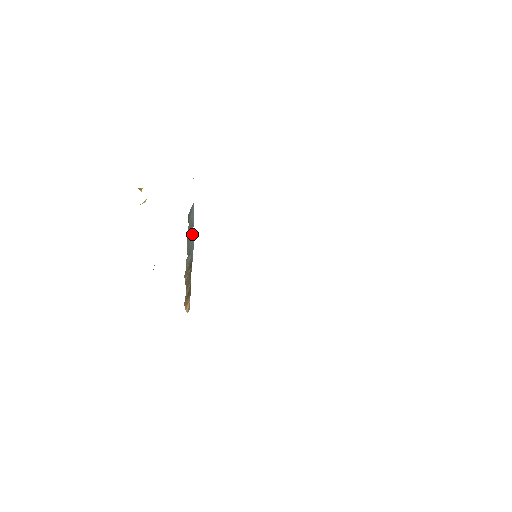
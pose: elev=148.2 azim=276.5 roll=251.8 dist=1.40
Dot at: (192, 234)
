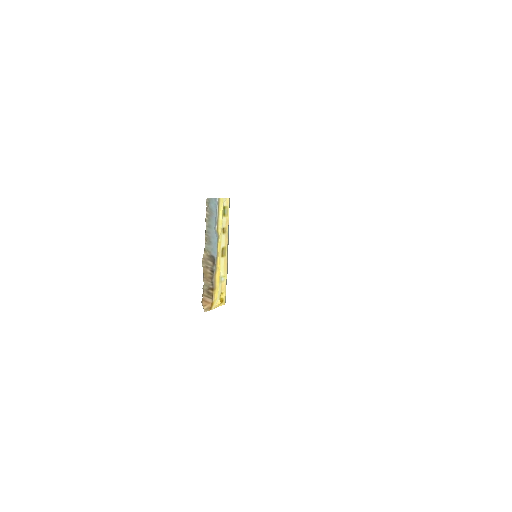
Dot at: (214, 226)
